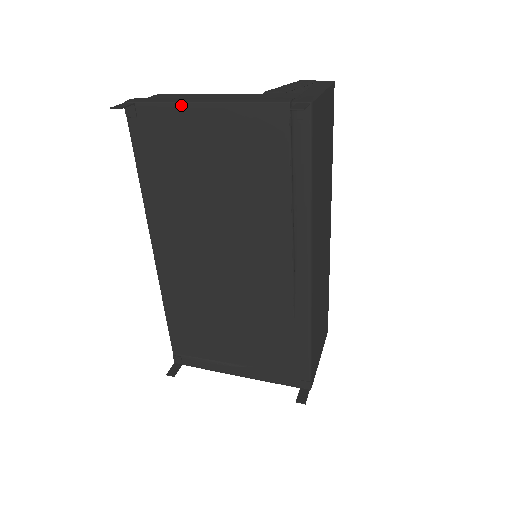
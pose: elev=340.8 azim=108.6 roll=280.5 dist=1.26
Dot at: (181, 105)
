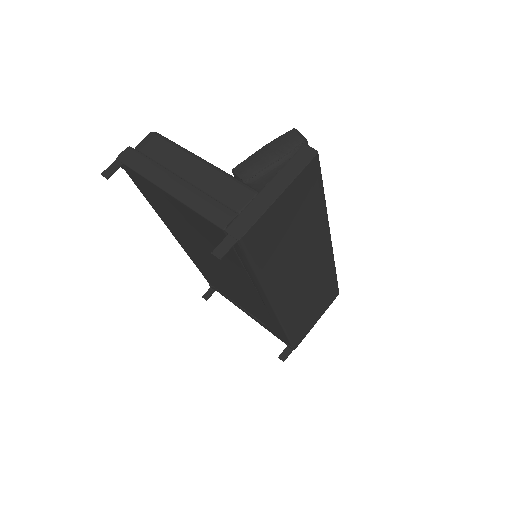
Dot at: (153, 184)
